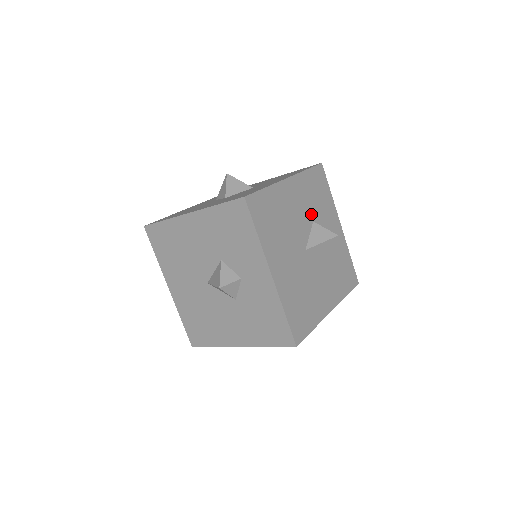
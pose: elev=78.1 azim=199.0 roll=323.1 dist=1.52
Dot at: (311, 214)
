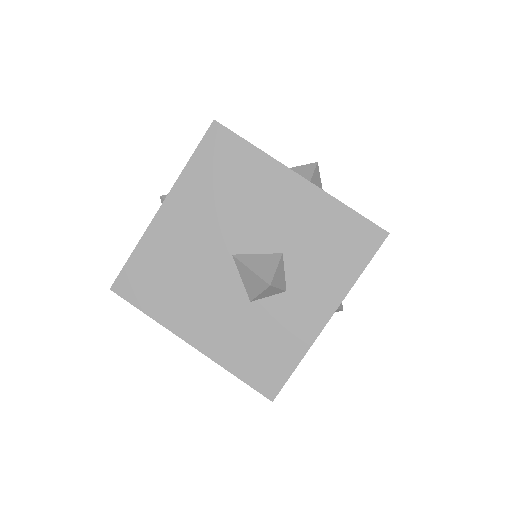
Dot at: occluded
